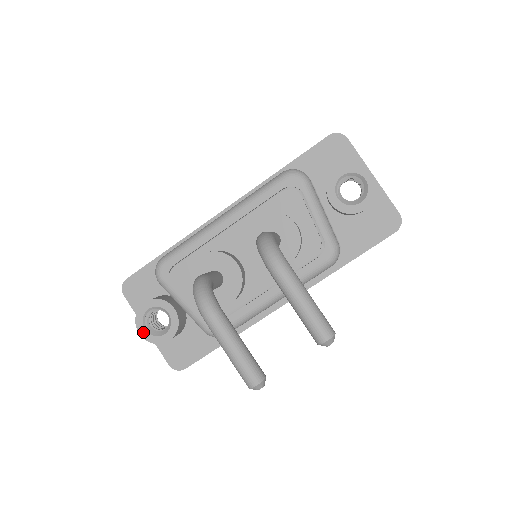
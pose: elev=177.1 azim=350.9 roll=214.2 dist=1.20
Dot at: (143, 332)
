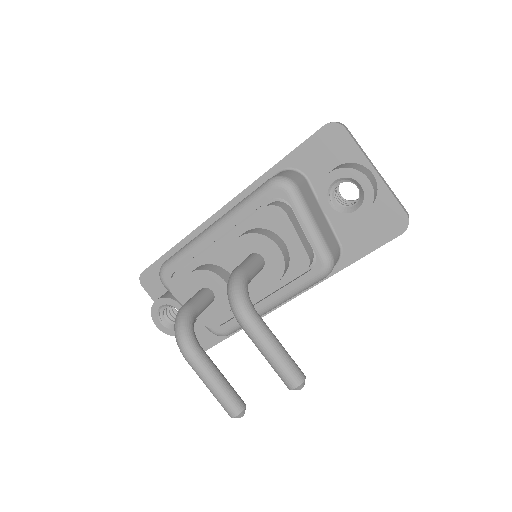
Dot at: (159, 325)
